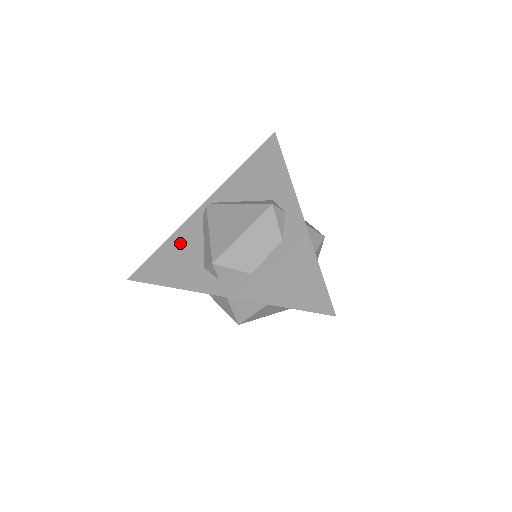
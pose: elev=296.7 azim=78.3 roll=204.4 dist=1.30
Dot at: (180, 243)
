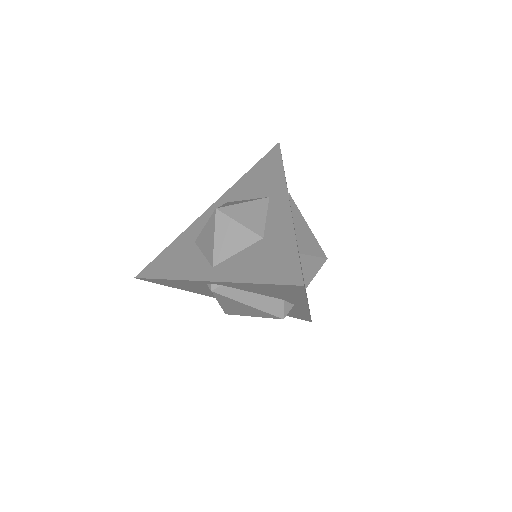
Dot at: (184, 284)
